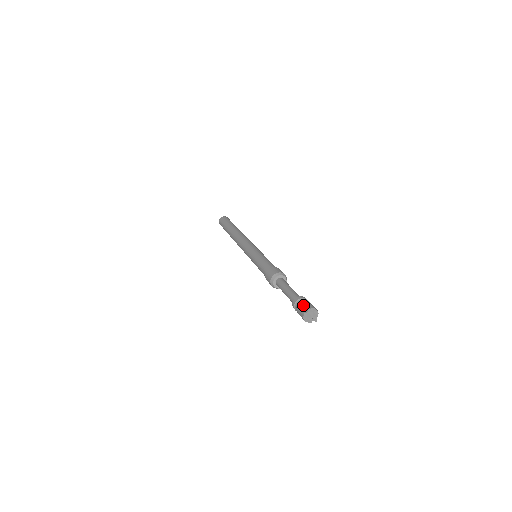
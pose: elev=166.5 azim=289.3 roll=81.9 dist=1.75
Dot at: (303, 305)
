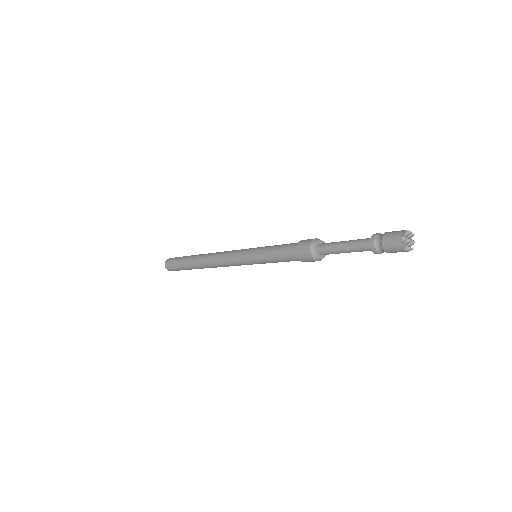
Dot at: (393, 231)
